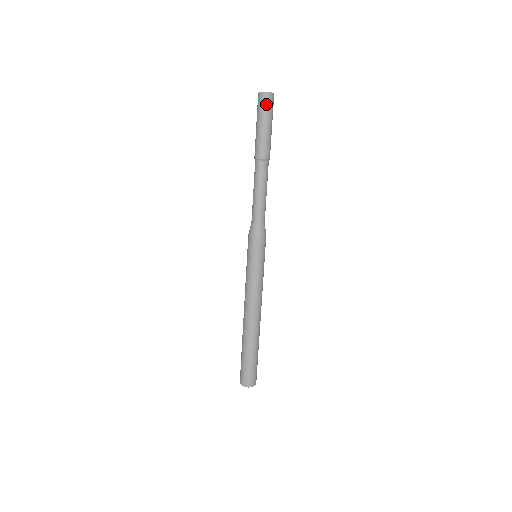
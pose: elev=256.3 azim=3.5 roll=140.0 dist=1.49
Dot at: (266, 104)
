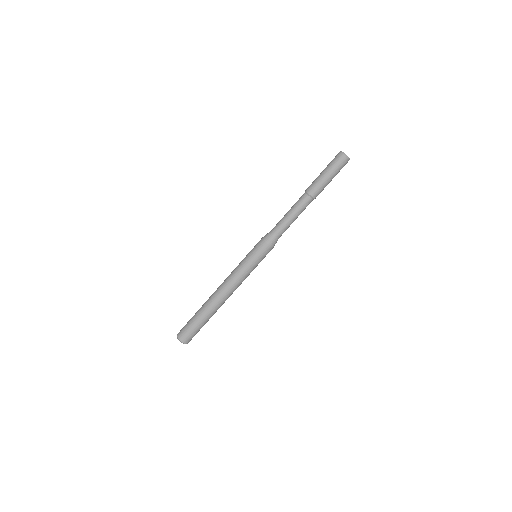
Dot at: (341, 163)
